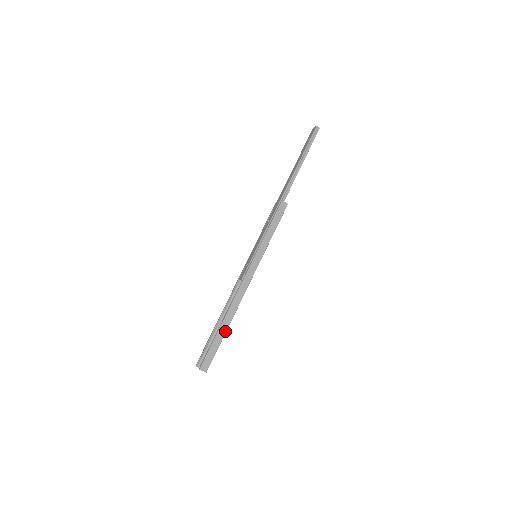
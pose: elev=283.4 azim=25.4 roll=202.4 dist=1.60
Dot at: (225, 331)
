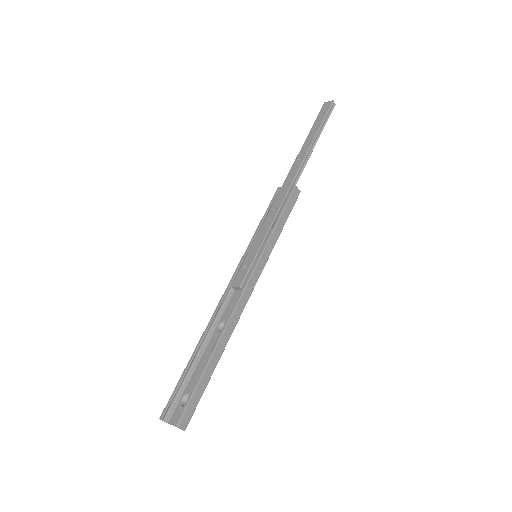
Dot at: (215, 365)
